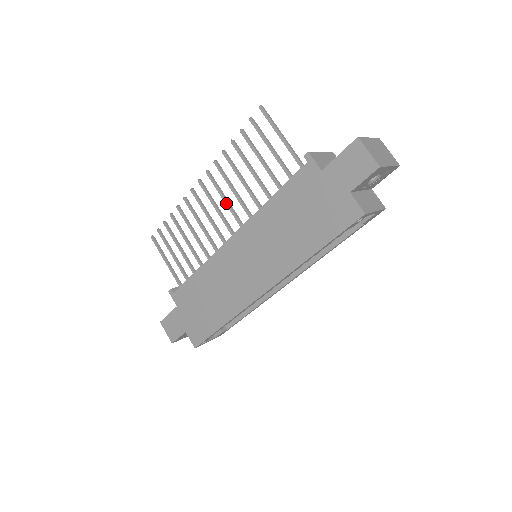
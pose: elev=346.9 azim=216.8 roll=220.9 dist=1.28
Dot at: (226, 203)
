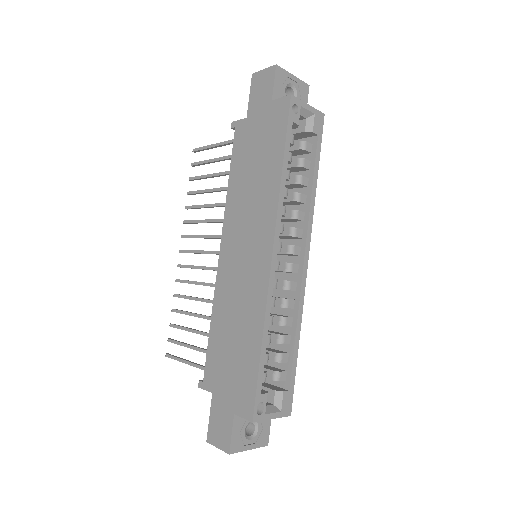
Dot at: (205, 237)
